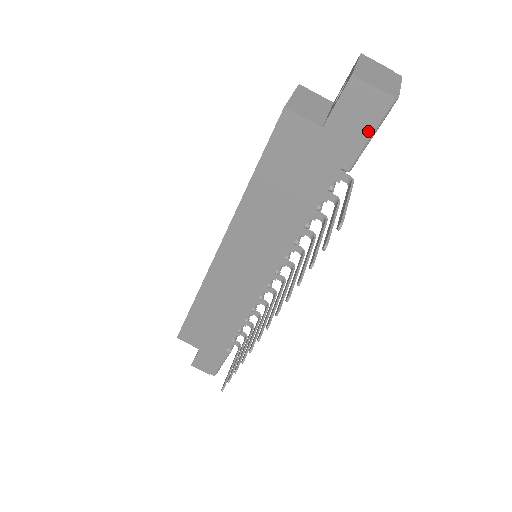
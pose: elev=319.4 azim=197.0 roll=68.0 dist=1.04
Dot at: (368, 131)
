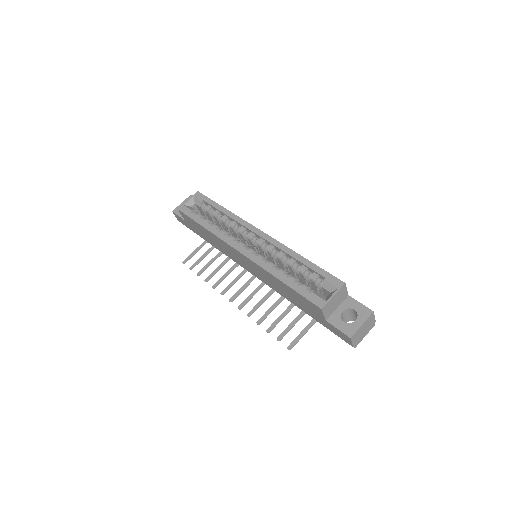
Dot at: (337, 335)
